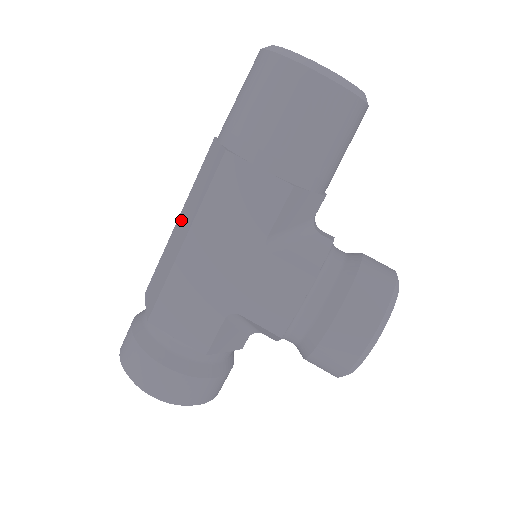
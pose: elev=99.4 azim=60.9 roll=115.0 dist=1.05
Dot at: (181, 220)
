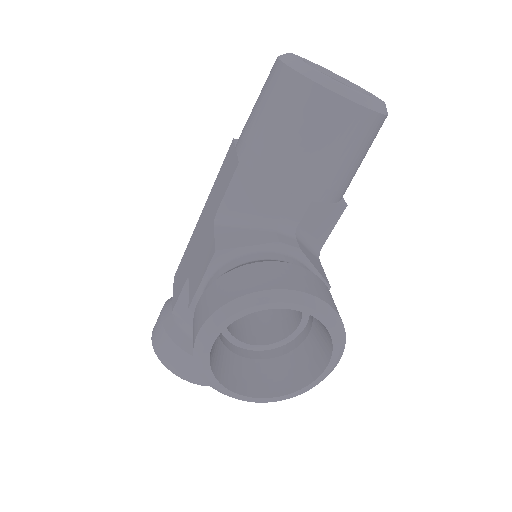
Dot at: occluded
